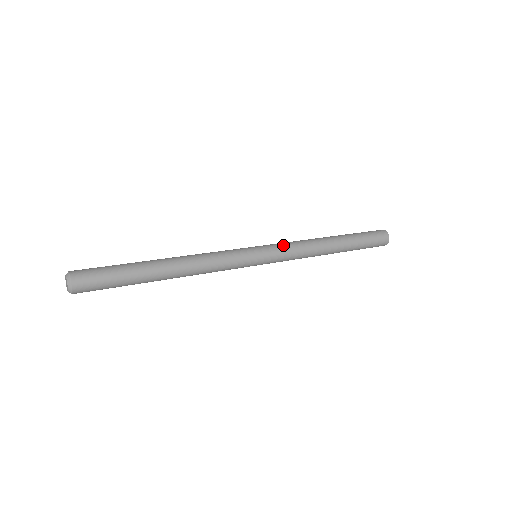
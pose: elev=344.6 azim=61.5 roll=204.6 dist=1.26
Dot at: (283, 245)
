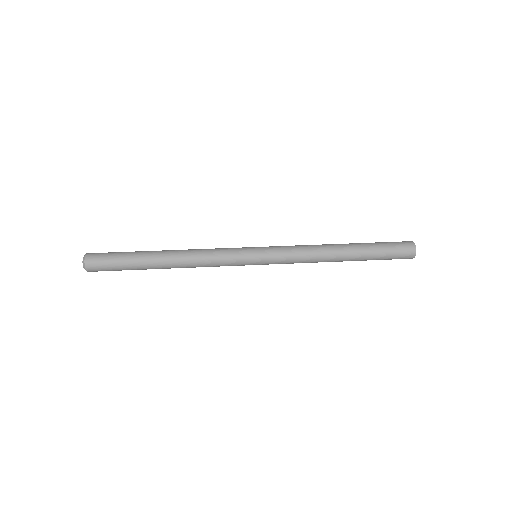
Dot at: (285, 257)
